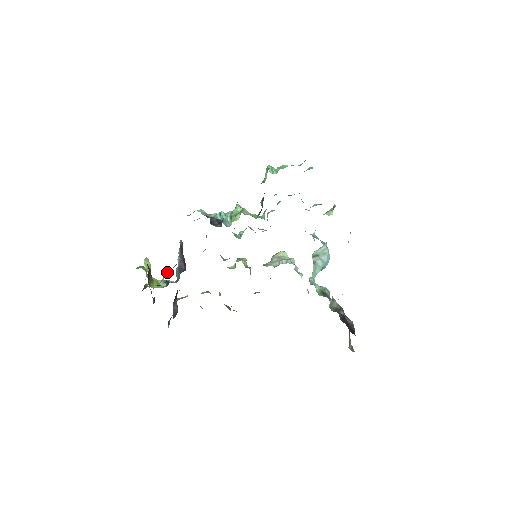
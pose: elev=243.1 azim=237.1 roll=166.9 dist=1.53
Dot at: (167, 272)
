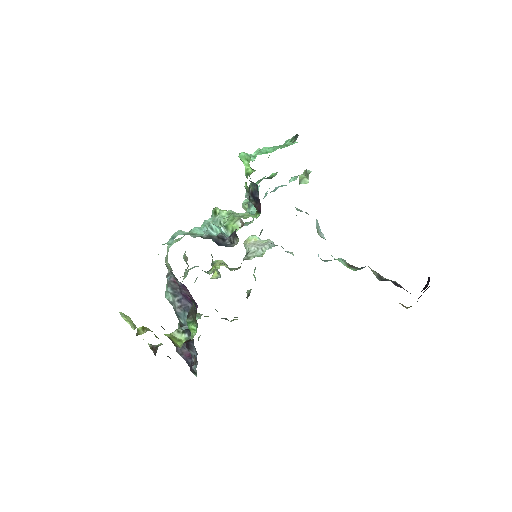
Dot at: (188, 321)
